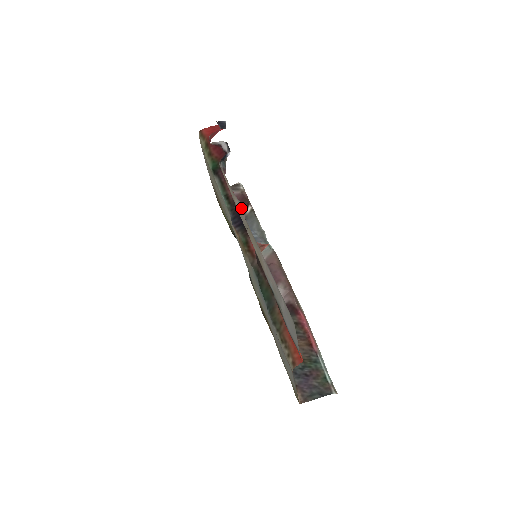
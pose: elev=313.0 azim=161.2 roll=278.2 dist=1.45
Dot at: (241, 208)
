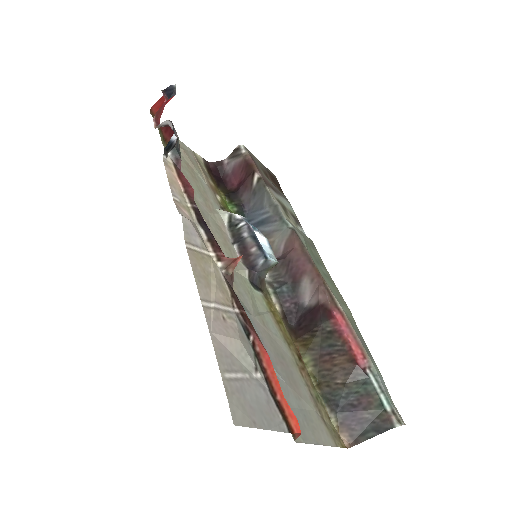
Dot at: (189, 220)
